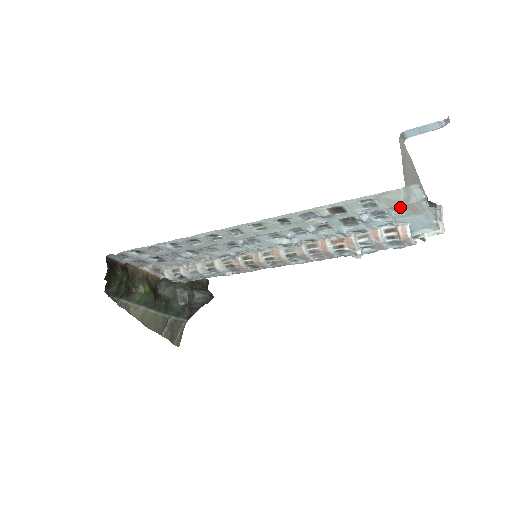
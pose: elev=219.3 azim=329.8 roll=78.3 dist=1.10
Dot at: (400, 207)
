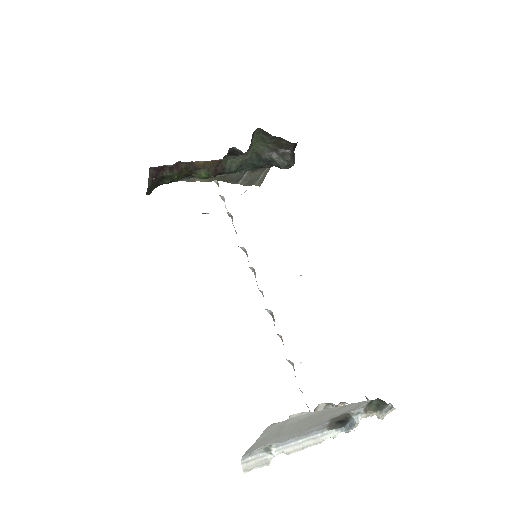
Dot at: occluded
